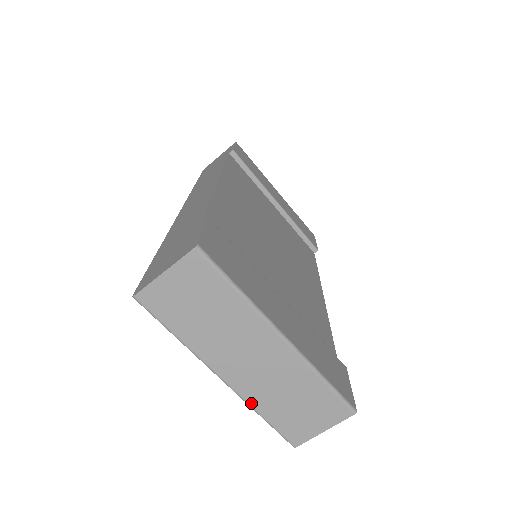
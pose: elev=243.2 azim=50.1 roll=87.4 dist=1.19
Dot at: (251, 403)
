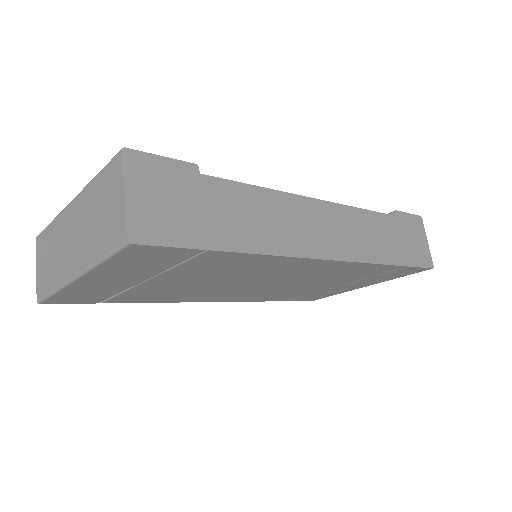
Dot at: (90, 263)
